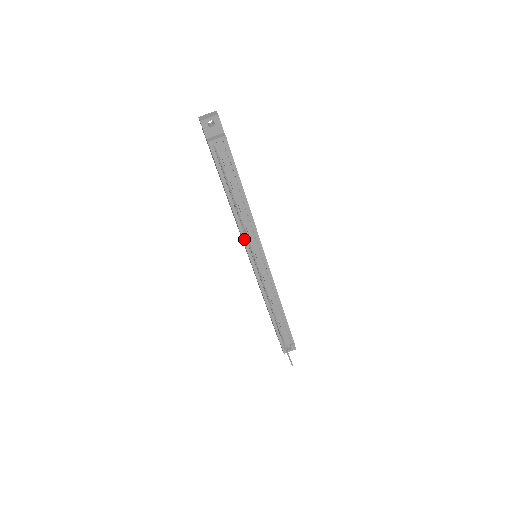
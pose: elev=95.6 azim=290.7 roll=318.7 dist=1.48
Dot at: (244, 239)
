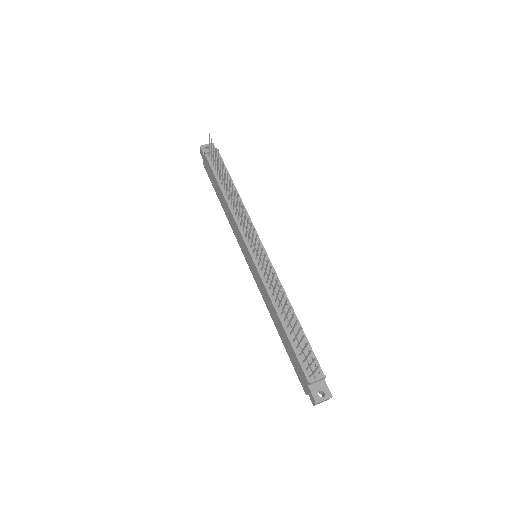
Dot at: (240, 229)
